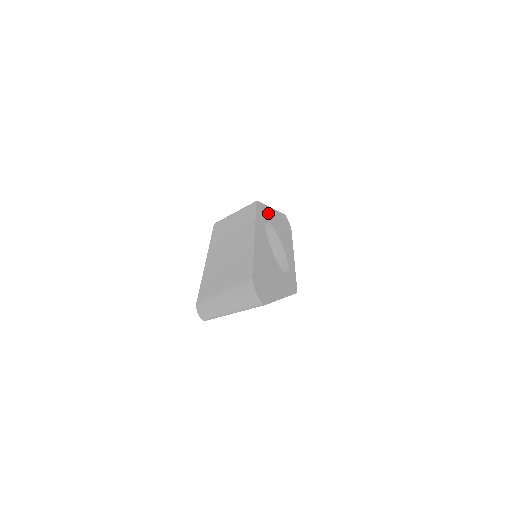
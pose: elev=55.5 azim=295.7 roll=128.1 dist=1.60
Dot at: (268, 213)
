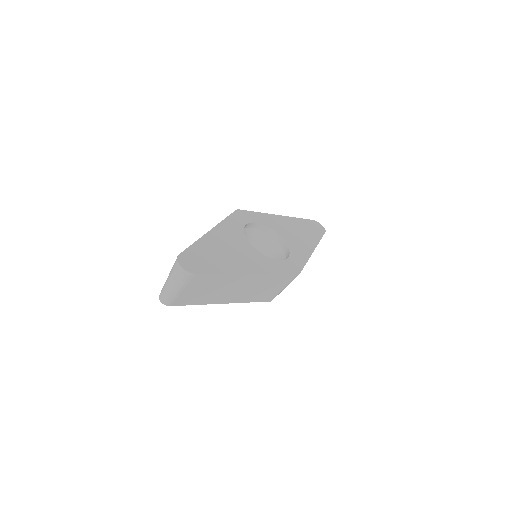
Dot at: (263, 218)
